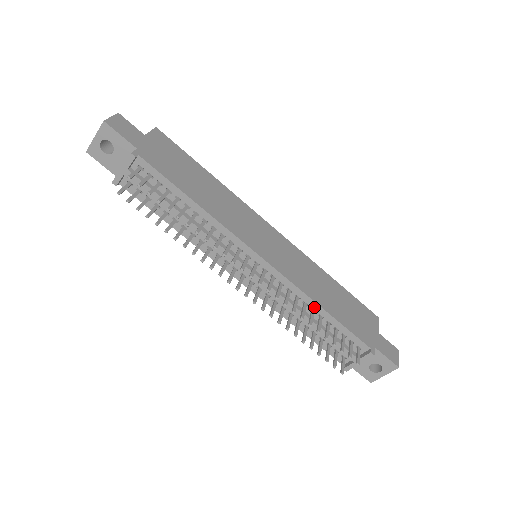
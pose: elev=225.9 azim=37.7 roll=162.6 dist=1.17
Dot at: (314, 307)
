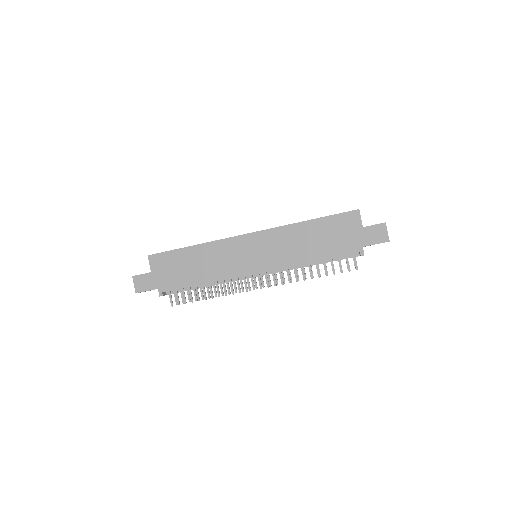
Dot at: occluded
